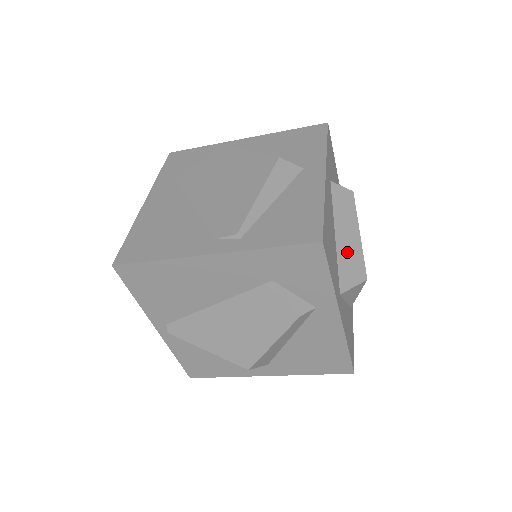
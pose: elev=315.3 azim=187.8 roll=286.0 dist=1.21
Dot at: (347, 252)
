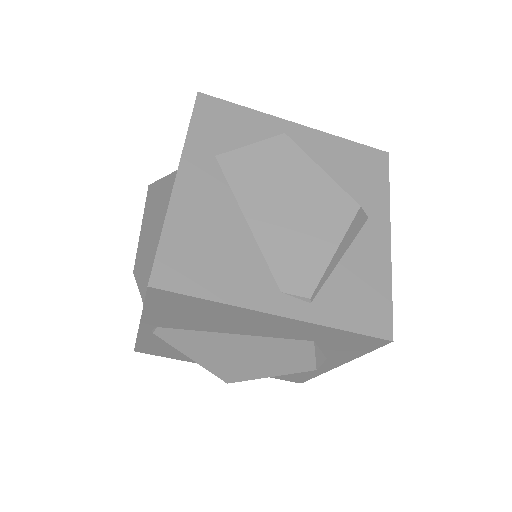
Dot at: occluded
